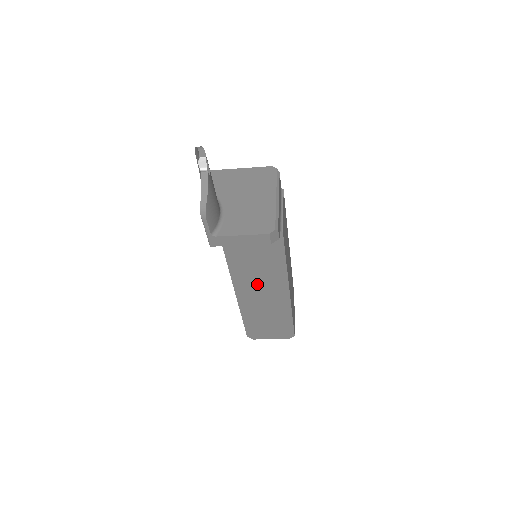
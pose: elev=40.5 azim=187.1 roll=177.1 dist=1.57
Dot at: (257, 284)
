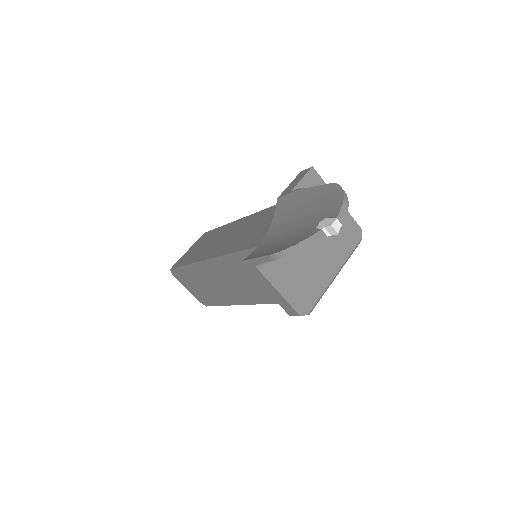
Dot at: (231, 279)
